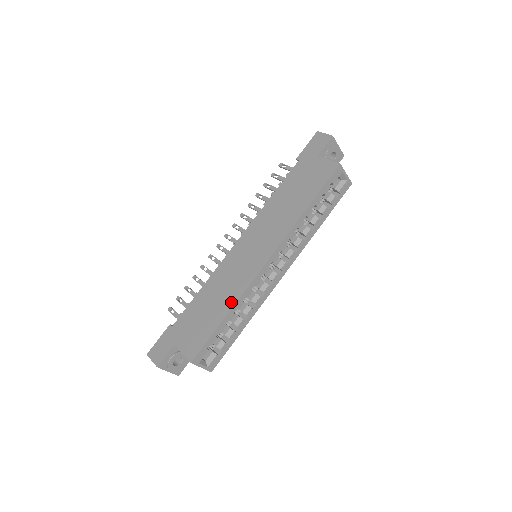
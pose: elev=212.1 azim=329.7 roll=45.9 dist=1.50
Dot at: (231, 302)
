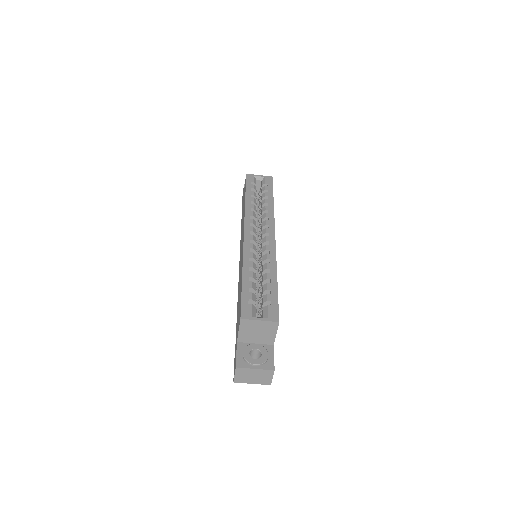
Dot at: occluded
